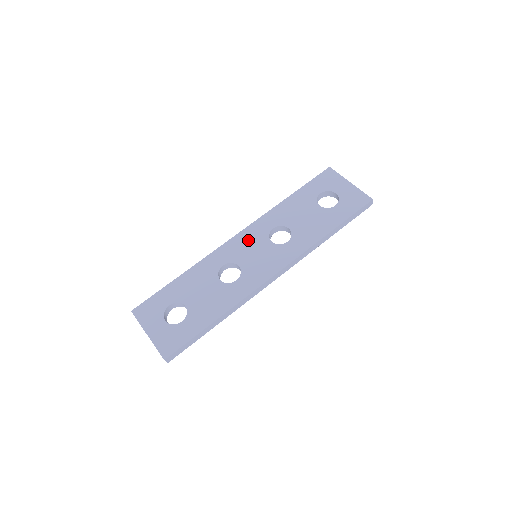
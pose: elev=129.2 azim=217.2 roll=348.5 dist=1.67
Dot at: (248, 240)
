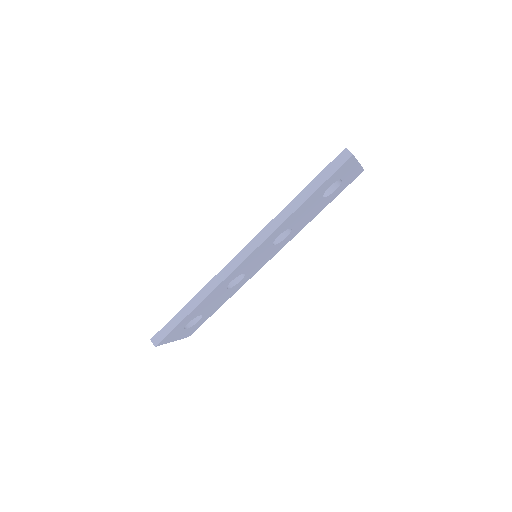
Dot at: occluded
